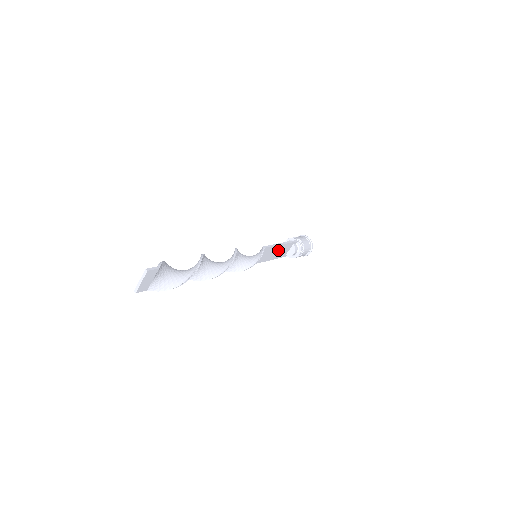
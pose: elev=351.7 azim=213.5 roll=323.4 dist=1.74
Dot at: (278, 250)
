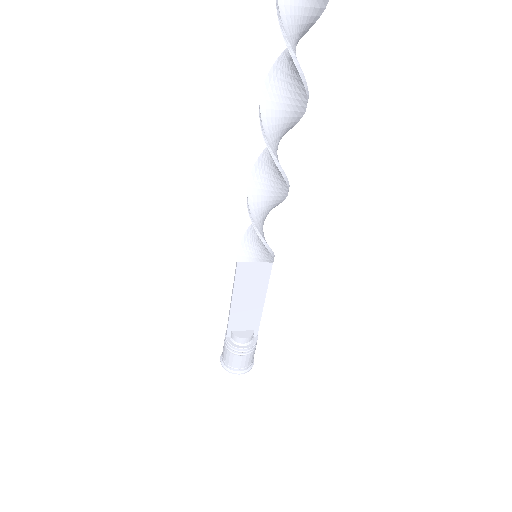
Dot at: (251, 303)
